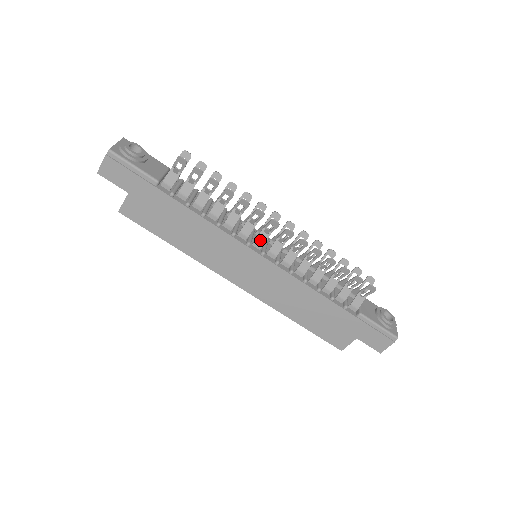
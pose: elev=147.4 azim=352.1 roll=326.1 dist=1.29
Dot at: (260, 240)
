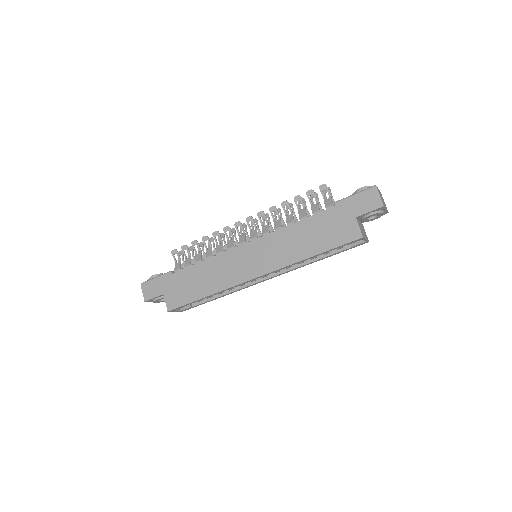
Dot at: (241, 241)
